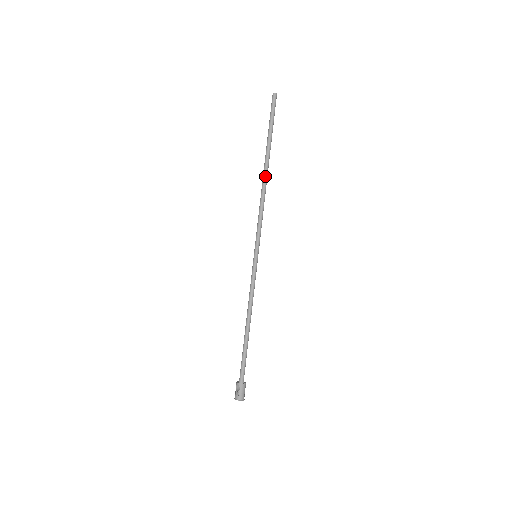
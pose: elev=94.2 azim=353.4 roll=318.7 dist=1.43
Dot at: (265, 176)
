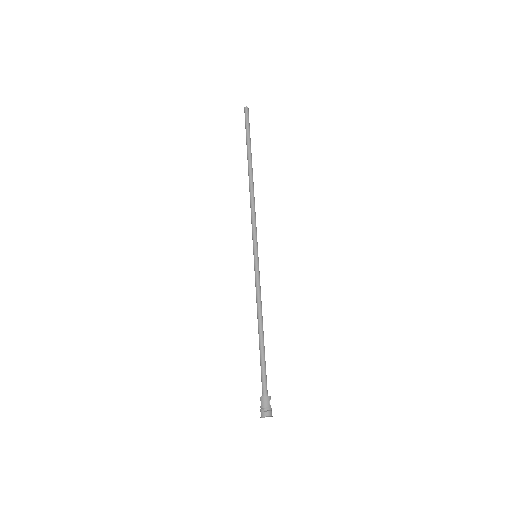
Dot at: (249, 179)
